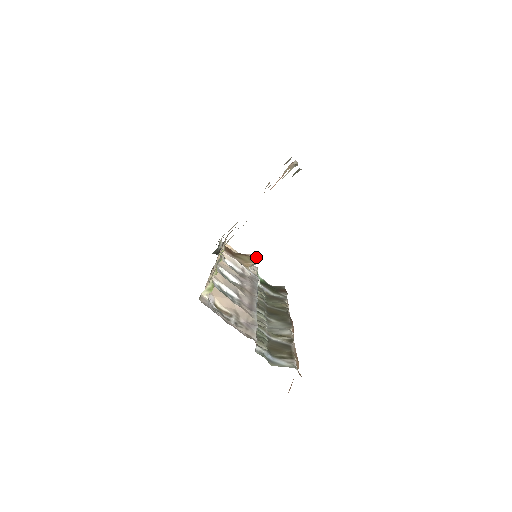
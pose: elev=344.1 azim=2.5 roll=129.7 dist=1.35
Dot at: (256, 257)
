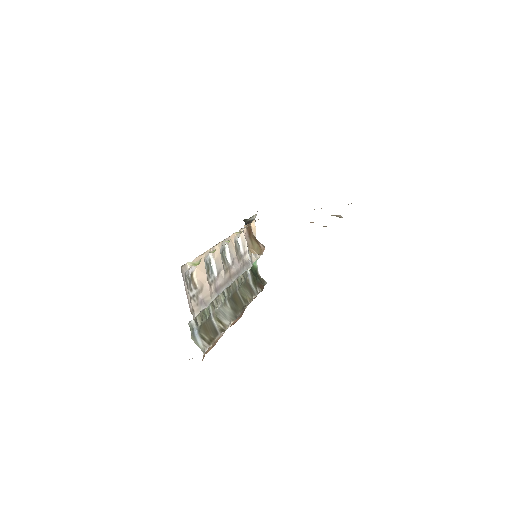
Dot at: occluded
